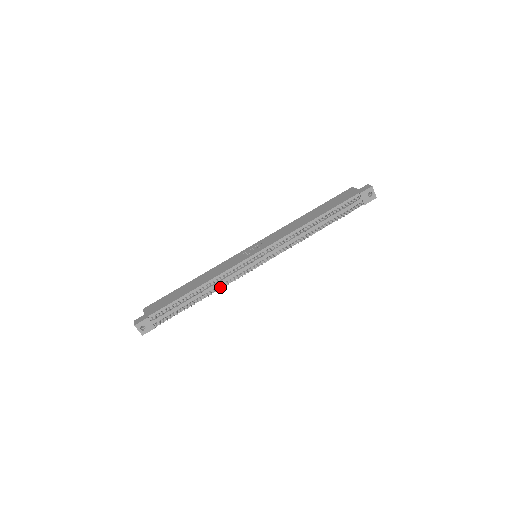
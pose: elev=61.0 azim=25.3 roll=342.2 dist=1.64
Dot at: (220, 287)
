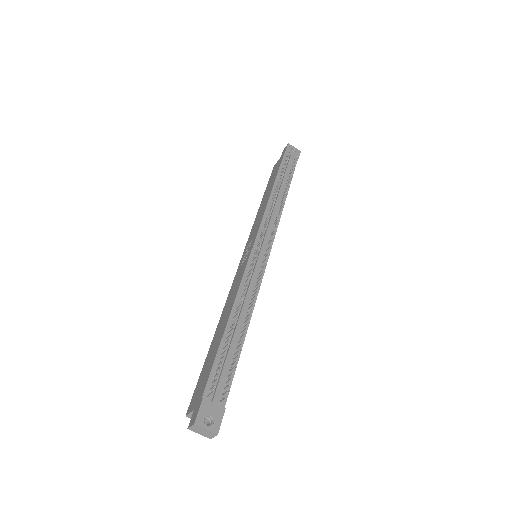
Dot at: (253, 303)
